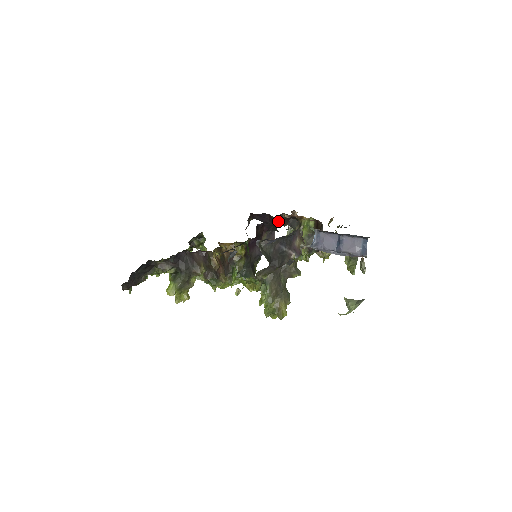
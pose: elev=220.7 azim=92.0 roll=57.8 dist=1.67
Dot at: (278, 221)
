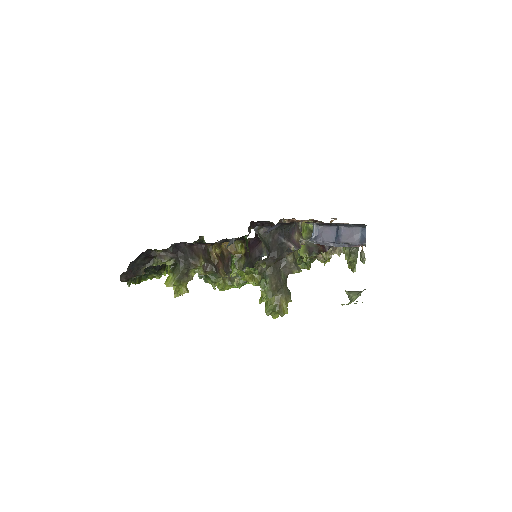
Dot at: occluded
